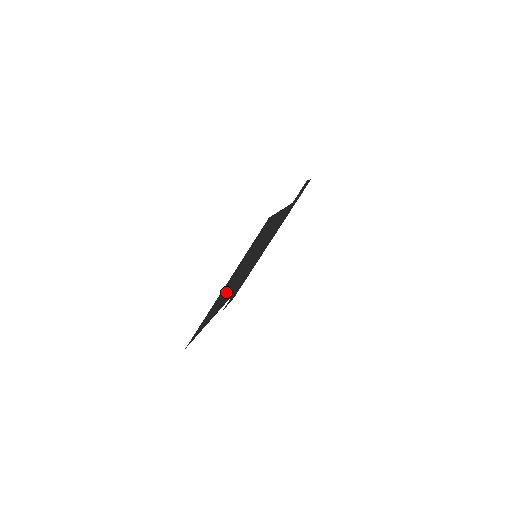
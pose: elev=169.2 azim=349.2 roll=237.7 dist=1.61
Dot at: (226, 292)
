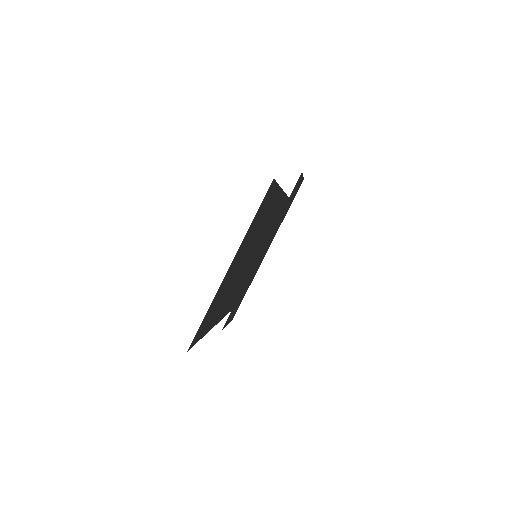
Dot at: (229, 287)
